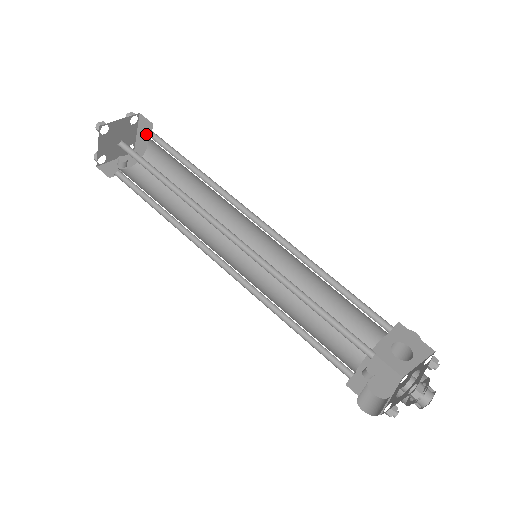
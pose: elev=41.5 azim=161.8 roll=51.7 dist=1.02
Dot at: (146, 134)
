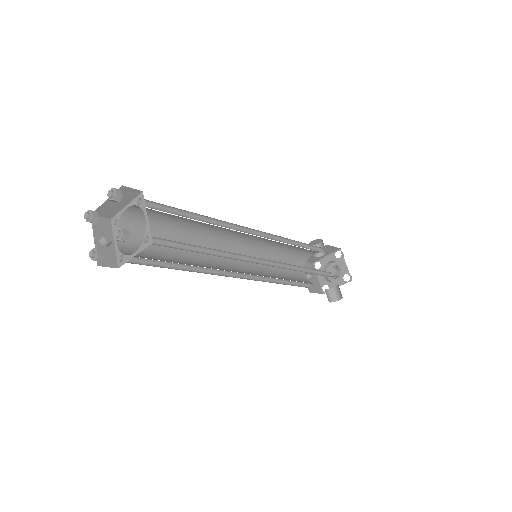
Dot at: (124, 200)
